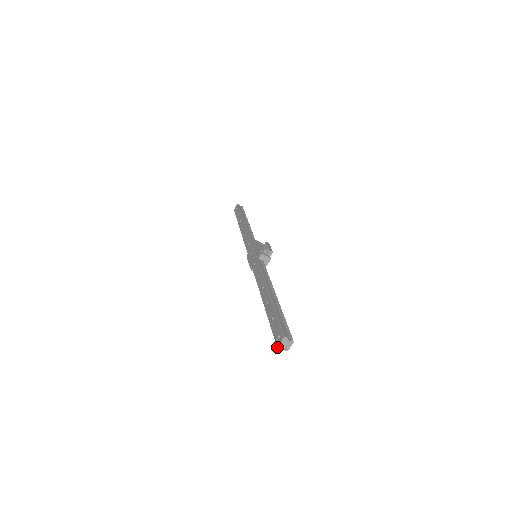
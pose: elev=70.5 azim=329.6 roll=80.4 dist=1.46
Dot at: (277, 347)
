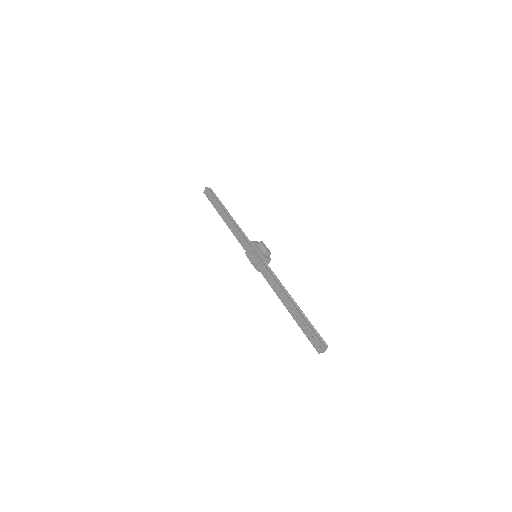
Dot at: (318, 353)
